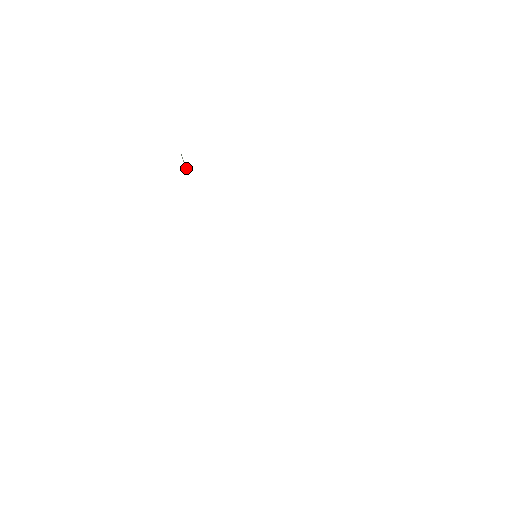
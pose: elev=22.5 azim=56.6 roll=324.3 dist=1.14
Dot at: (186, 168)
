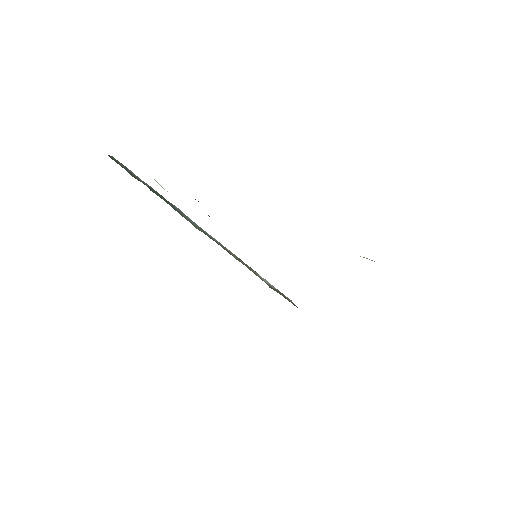
Dot at: occluded
